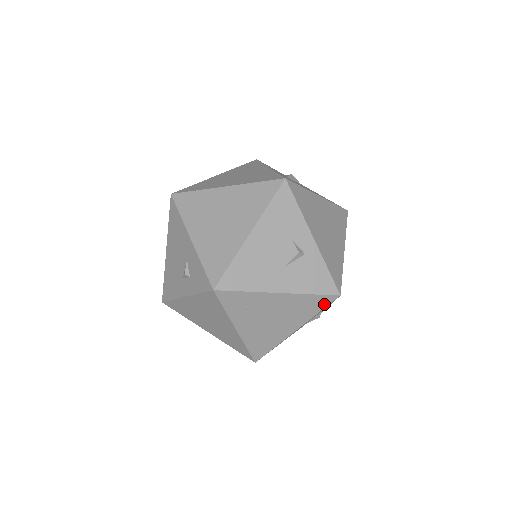
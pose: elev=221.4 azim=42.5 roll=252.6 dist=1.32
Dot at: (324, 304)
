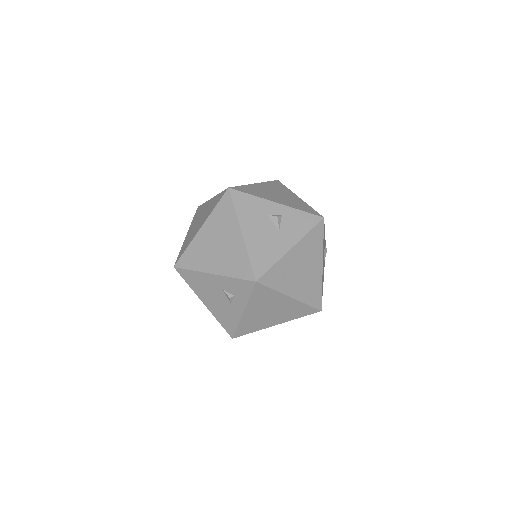
Dot at: (321, 232)
